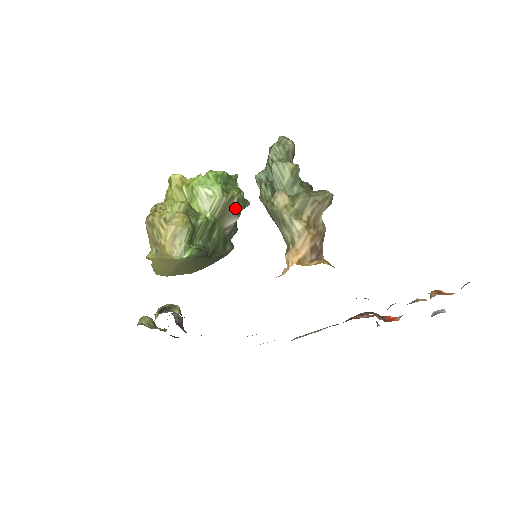
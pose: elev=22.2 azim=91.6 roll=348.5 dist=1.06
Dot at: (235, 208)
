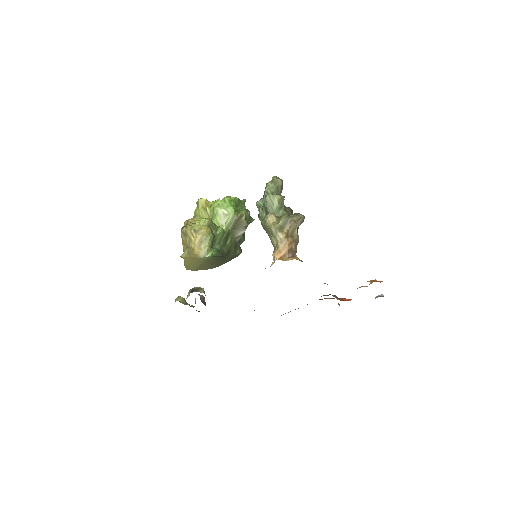
Dot at: (243, 223)
